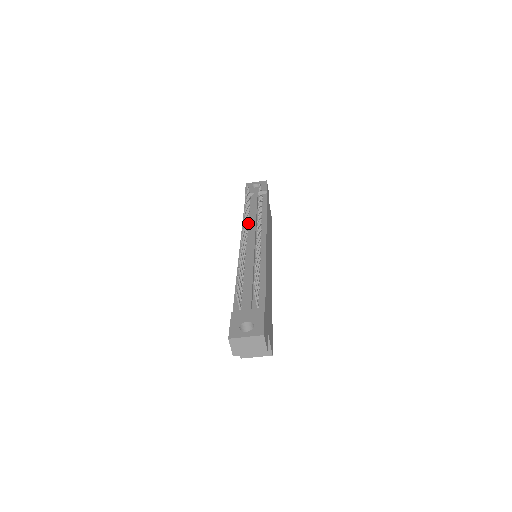
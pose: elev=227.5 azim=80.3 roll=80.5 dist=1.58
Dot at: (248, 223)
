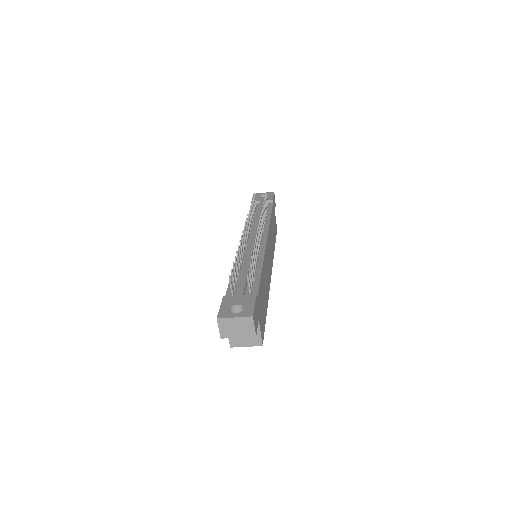
Dot at: (251, 226)
